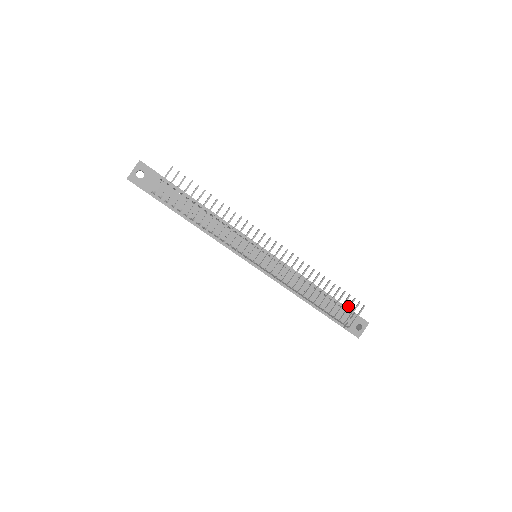
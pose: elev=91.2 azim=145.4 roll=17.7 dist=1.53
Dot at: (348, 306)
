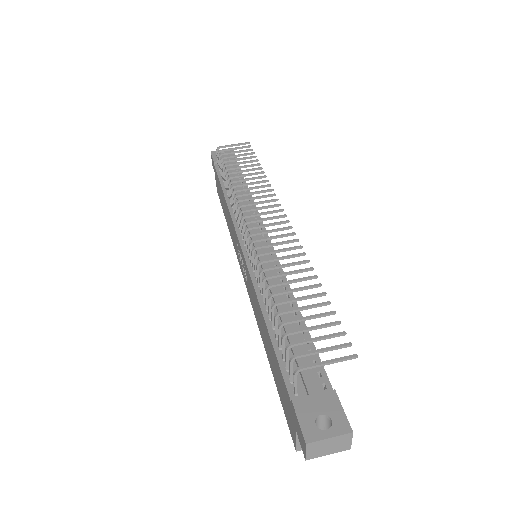
Dot at: (323, 336)
